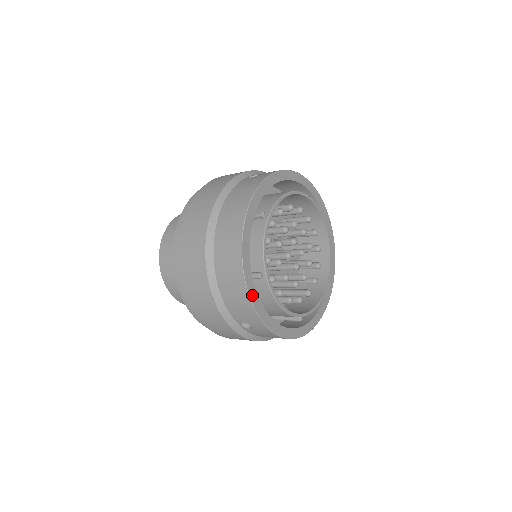
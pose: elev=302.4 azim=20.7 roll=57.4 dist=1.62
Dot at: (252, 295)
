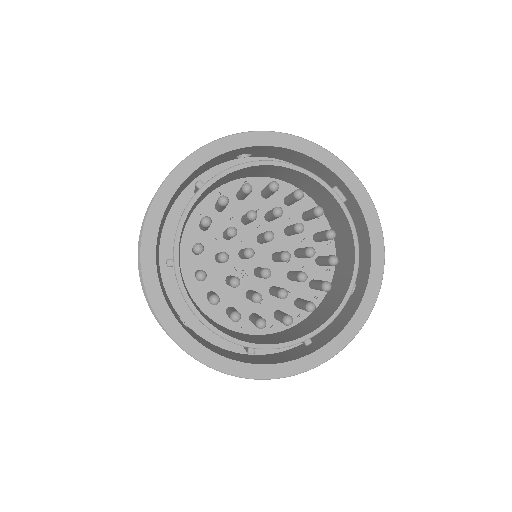
Dot at: (150, 285)
